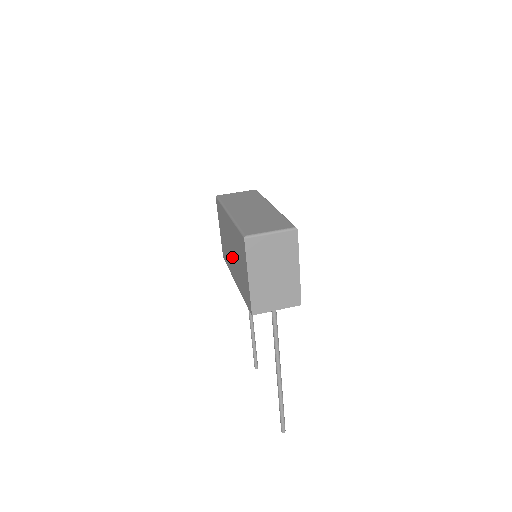
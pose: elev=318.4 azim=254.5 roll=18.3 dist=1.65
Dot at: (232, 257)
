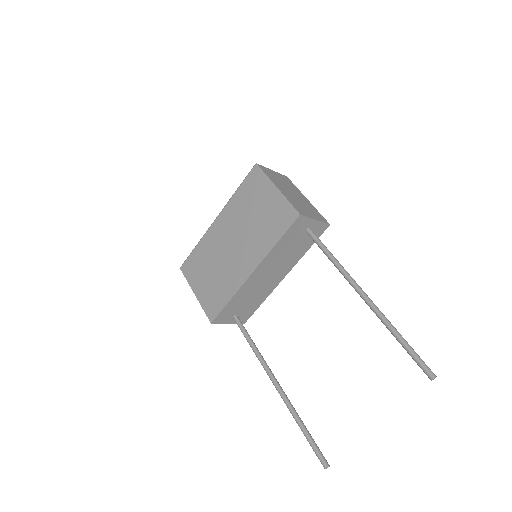
Dot at: (236, 252)
